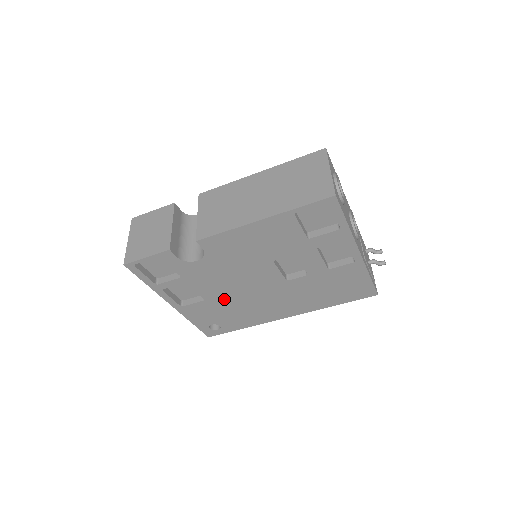
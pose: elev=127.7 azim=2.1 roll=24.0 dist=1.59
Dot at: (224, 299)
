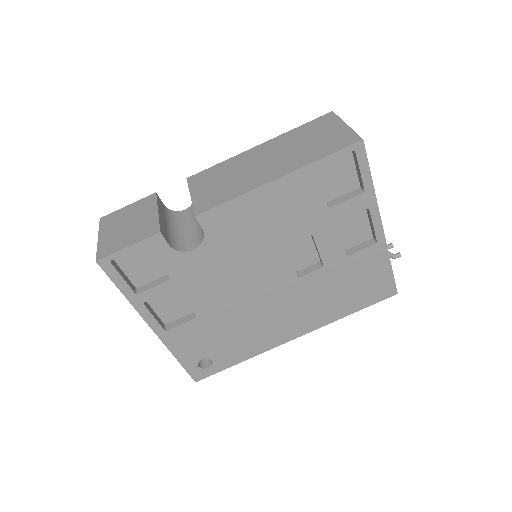
Dot at: (221, 314)
